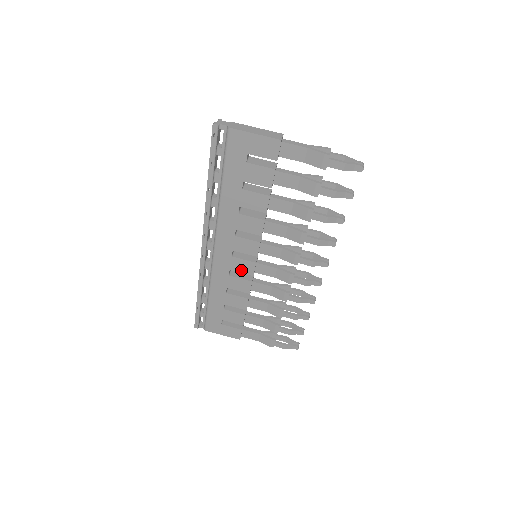
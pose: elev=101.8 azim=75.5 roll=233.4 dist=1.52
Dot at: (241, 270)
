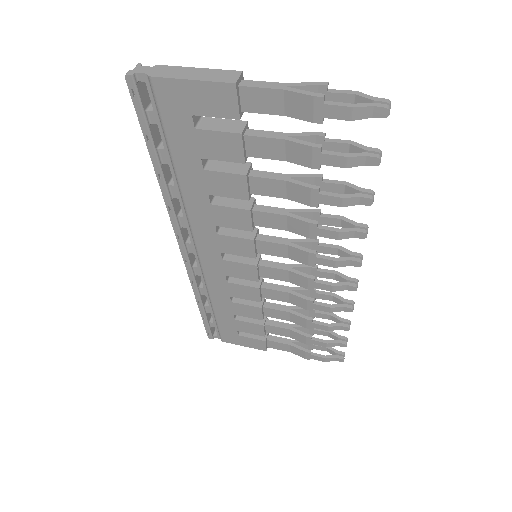
Dot at: (240, 275)
